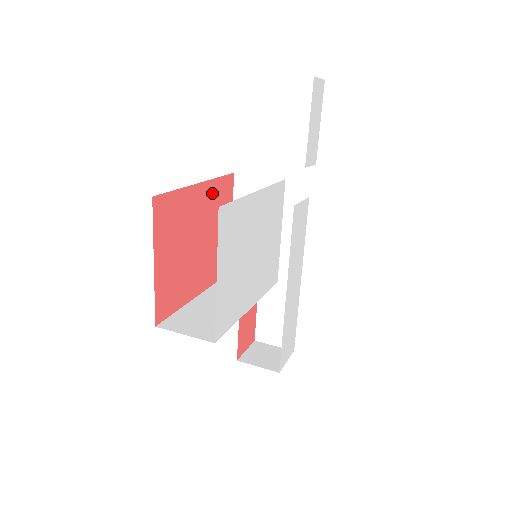
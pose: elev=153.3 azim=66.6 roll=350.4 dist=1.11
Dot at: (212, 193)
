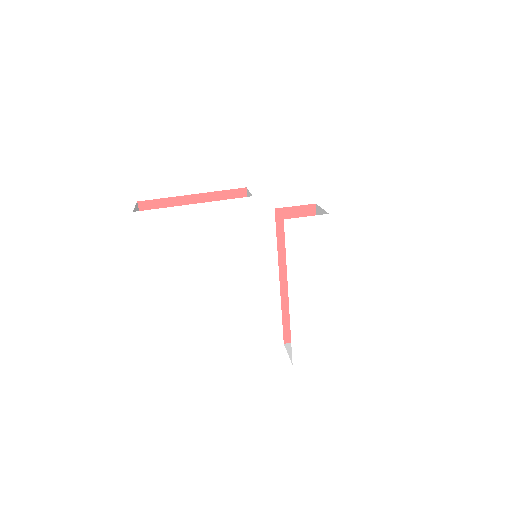
Dot at: occluded
